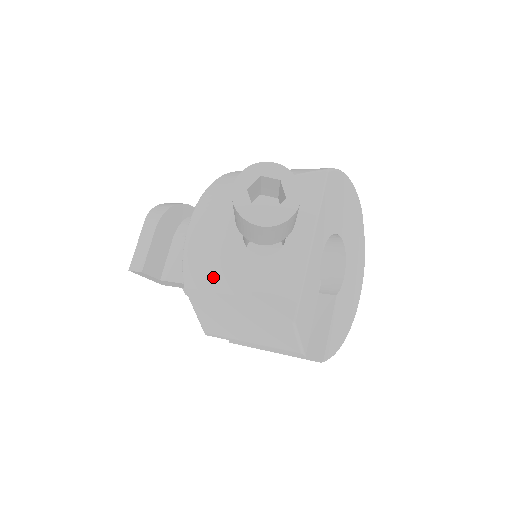
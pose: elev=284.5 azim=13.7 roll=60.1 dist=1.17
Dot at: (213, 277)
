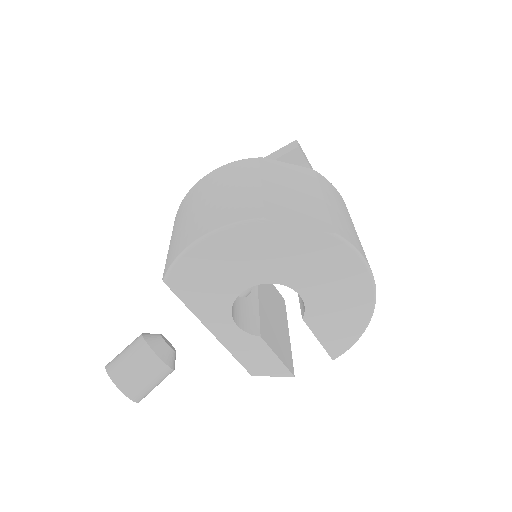
Dot at: occluded
